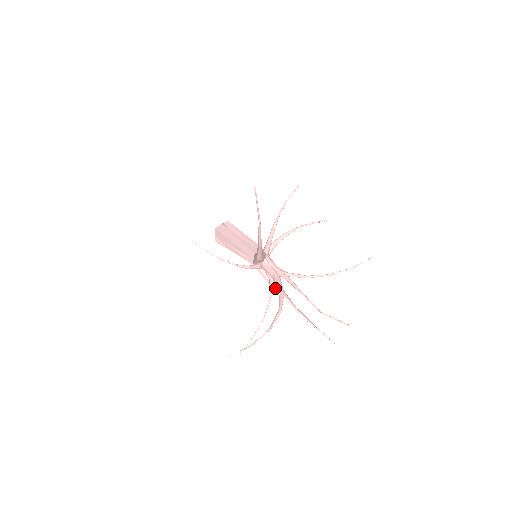
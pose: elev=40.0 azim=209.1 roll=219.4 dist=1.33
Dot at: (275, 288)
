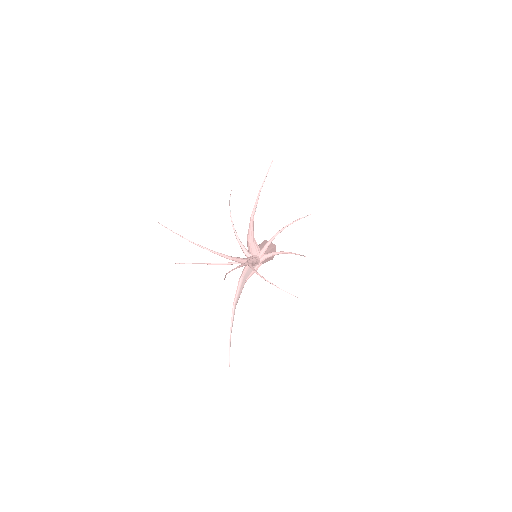
Dot at: (240, 280)
